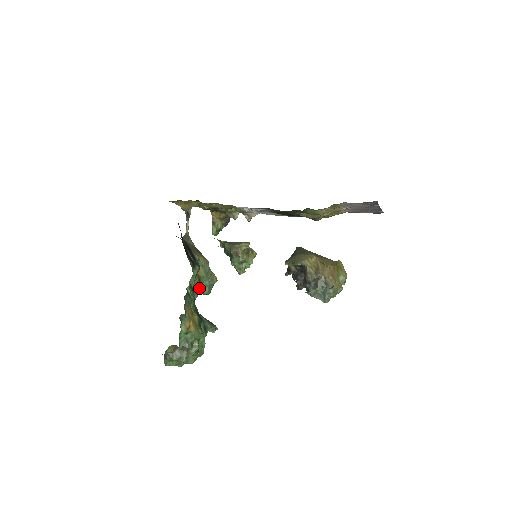
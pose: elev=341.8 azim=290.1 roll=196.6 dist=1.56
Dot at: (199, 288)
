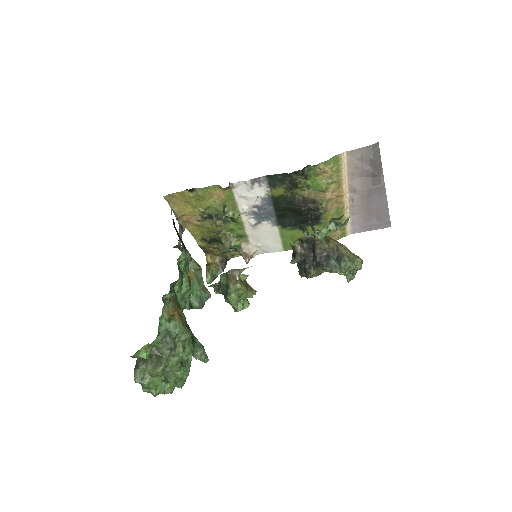
Dot at: (188, 297)
